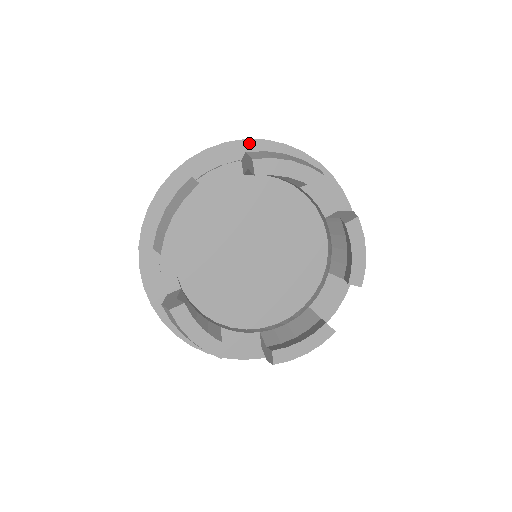
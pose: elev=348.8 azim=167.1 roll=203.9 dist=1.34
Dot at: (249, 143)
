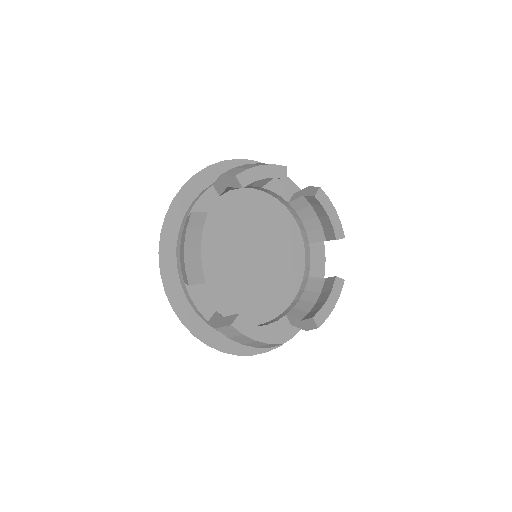
Dot at: occluded
